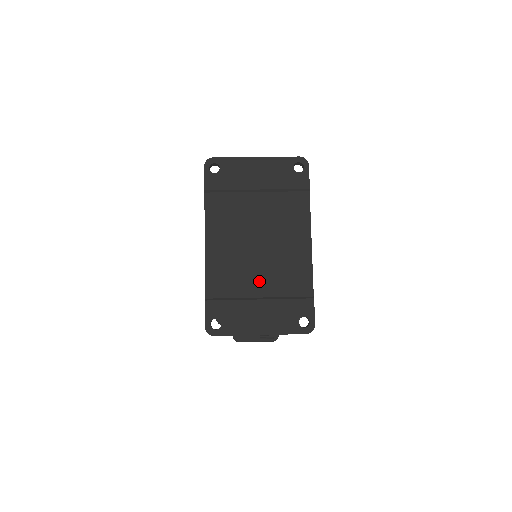
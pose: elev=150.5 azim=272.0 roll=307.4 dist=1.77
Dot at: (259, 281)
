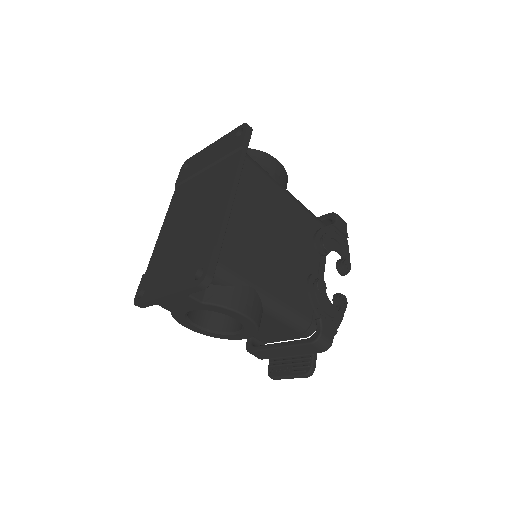
Dot at: (182, 245)
